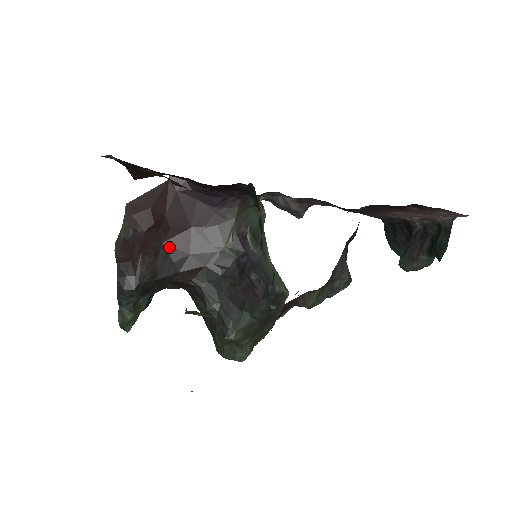
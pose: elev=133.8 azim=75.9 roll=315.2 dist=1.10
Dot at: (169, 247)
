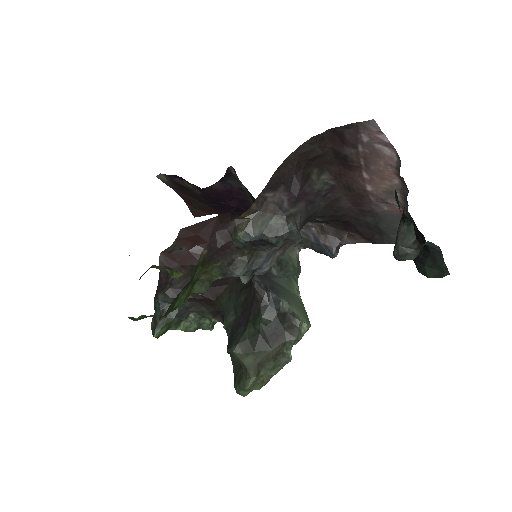
Dot at: occluded
